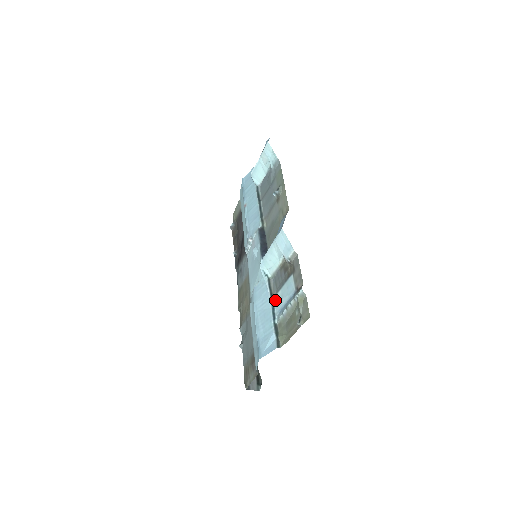
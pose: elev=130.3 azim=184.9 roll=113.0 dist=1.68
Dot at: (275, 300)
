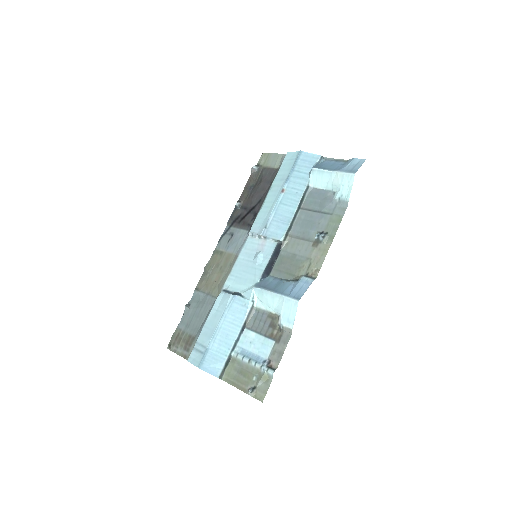
Dot at: (244, 333)
